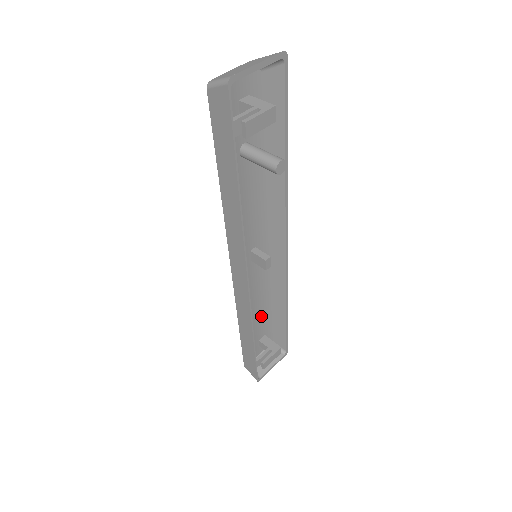
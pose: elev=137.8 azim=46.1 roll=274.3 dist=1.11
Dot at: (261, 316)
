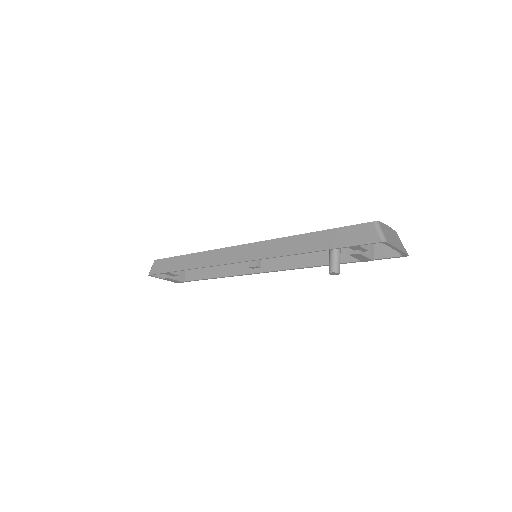
Dot at: occluded
